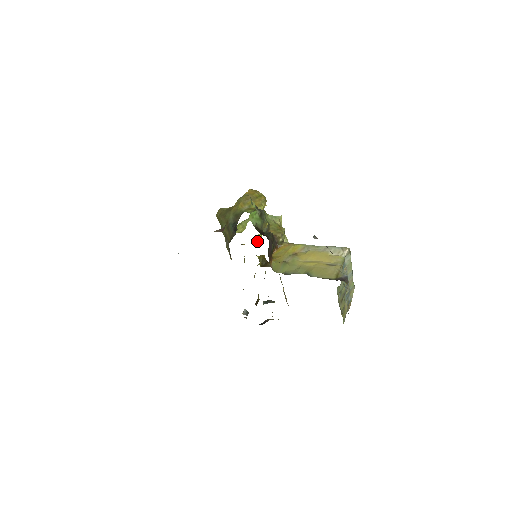
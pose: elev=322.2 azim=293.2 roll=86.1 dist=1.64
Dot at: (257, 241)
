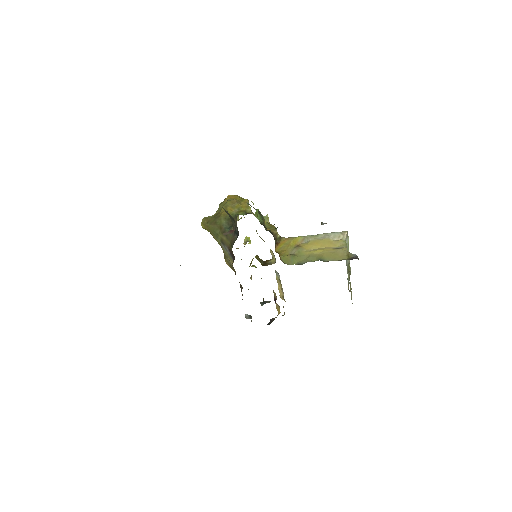
Dot at: occluded
